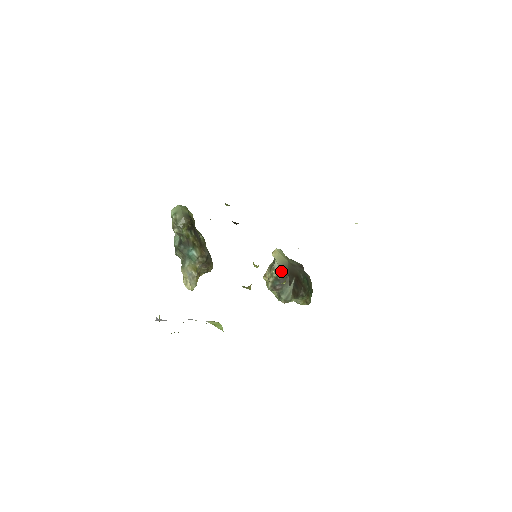
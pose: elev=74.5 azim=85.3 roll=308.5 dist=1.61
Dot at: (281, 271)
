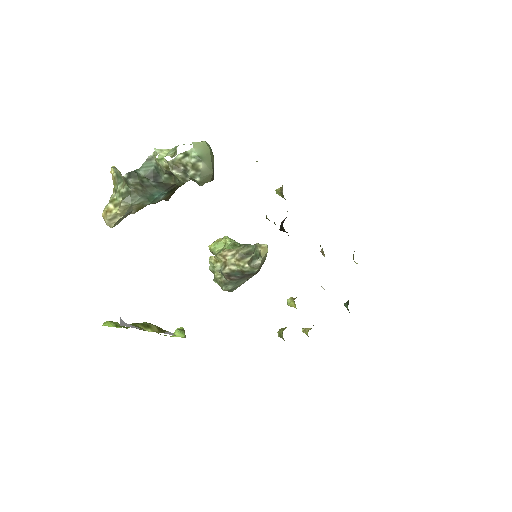
Dot at: (257, 270)
